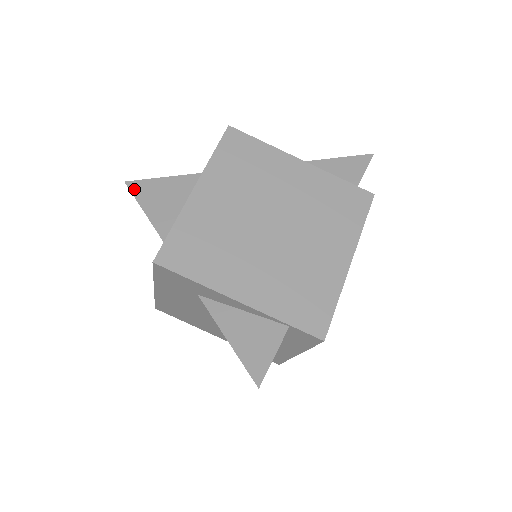
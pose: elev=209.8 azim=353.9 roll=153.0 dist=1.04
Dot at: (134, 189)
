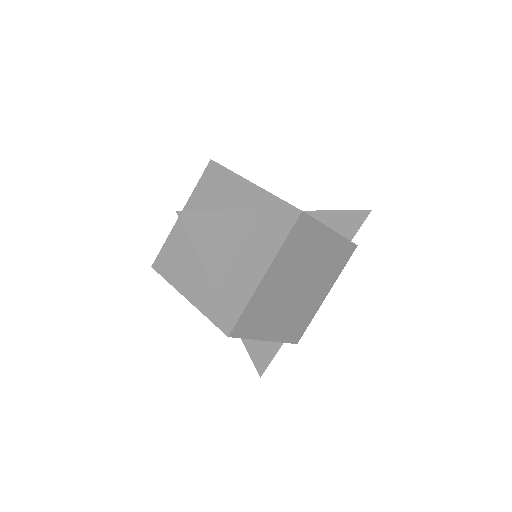
Dot at: (186, 222)
